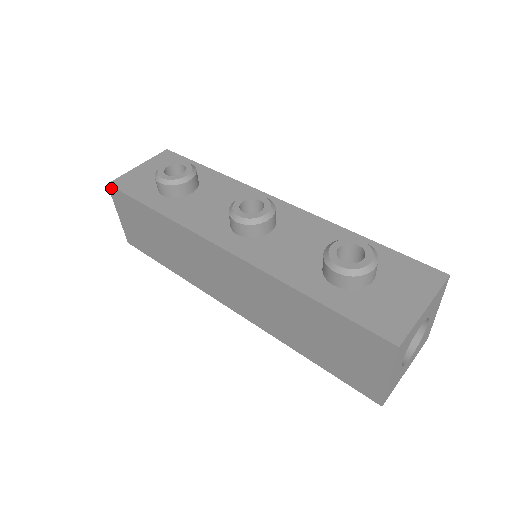
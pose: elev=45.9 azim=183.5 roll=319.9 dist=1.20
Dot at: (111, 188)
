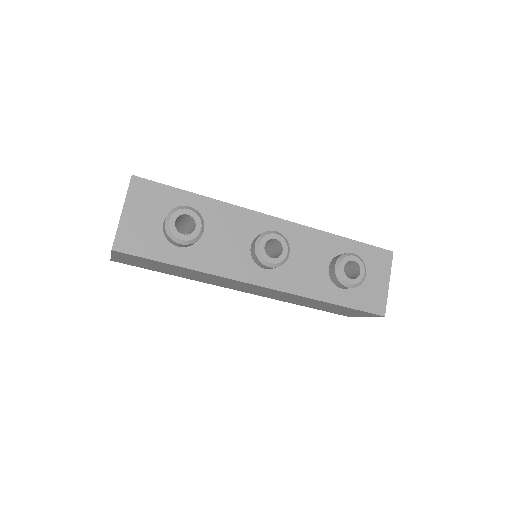
Dot at: (117, 252)
